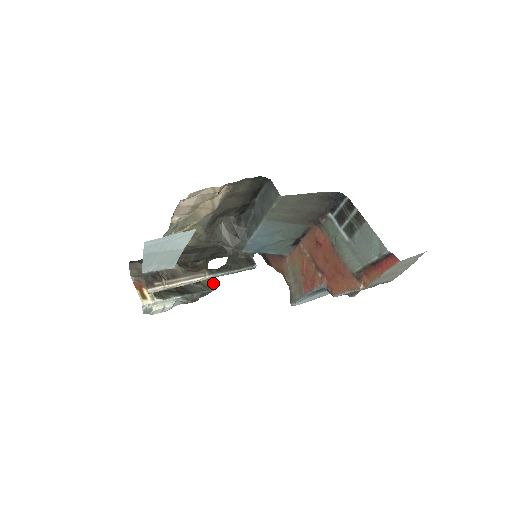
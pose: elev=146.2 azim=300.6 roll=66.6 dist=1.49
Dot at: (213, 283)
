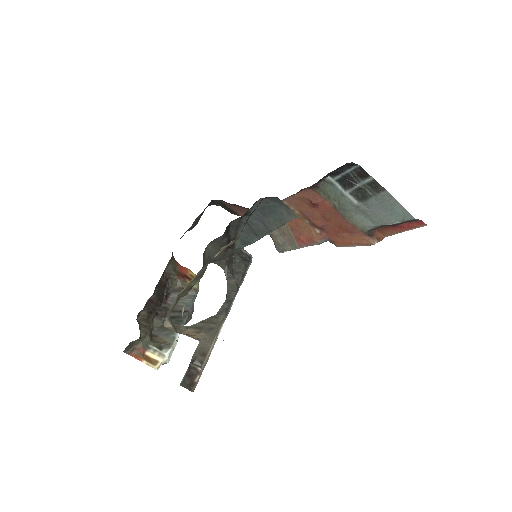
Dot at: occluded
